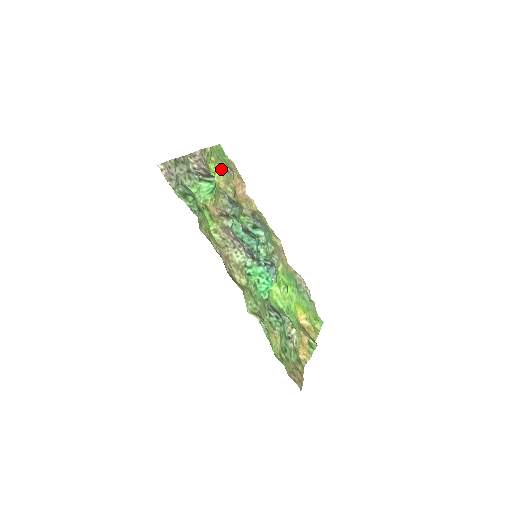
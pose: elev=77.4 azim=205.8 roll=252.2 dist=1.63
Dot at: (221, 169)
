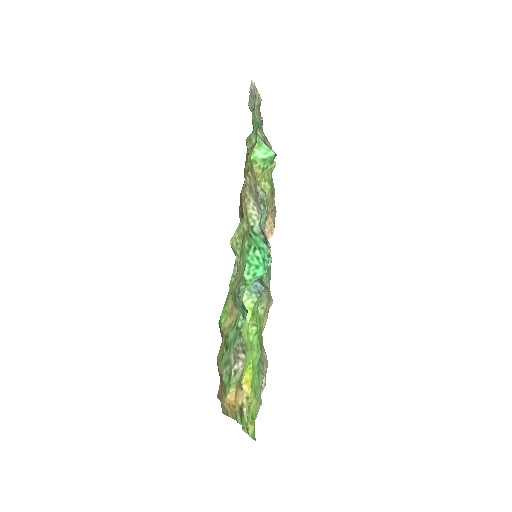
Dot at: (271, 187)
